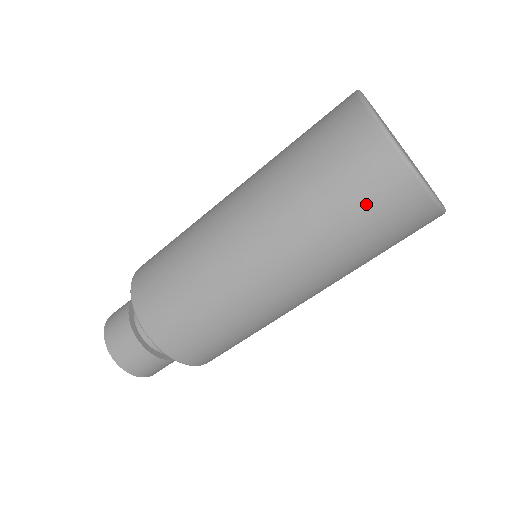
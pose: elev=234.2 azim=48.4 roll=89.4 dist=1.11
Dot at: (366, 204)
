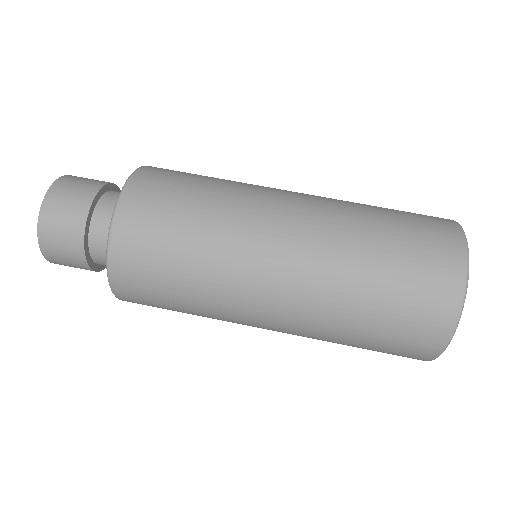
Dot at: (414, 256)
